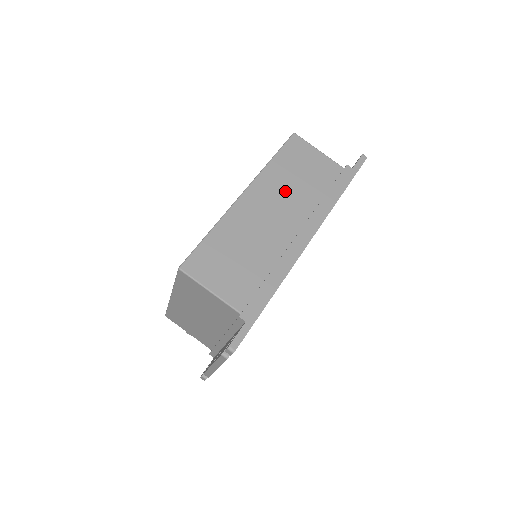
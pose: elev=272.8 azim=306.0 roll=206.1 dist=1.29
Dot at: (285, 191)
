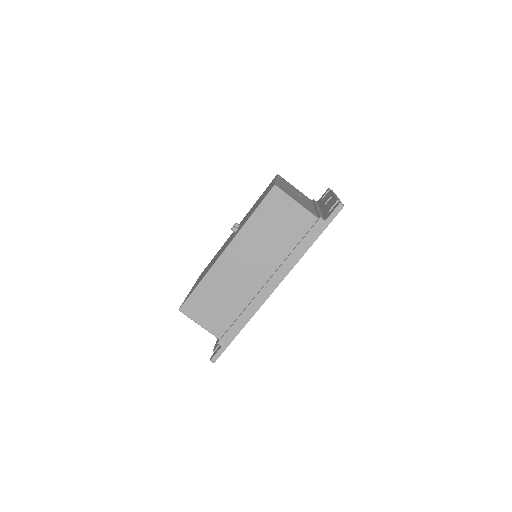
Dot at: (259, 247)
